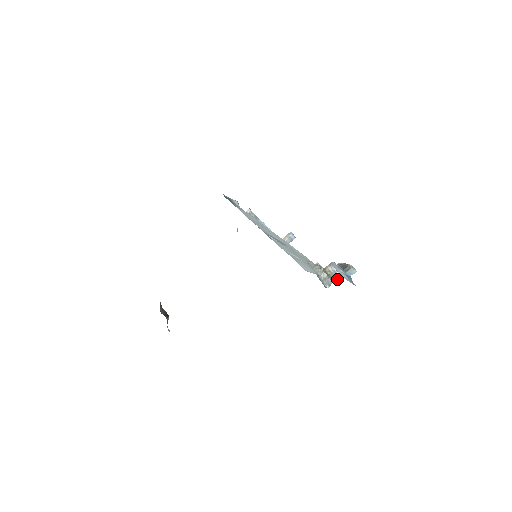
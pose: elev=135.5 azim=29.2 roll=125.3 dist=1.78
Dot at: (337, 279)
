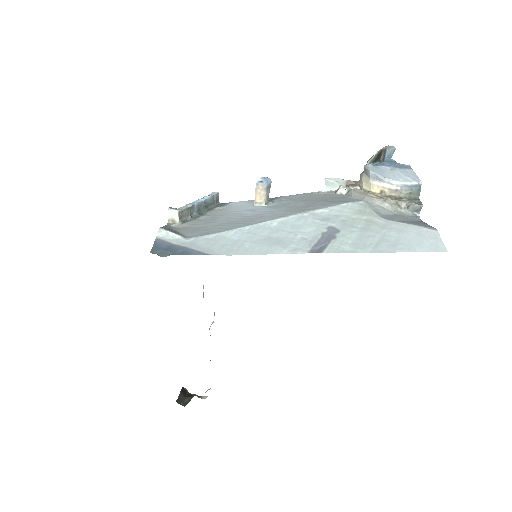
Dot at: (415, 192)
